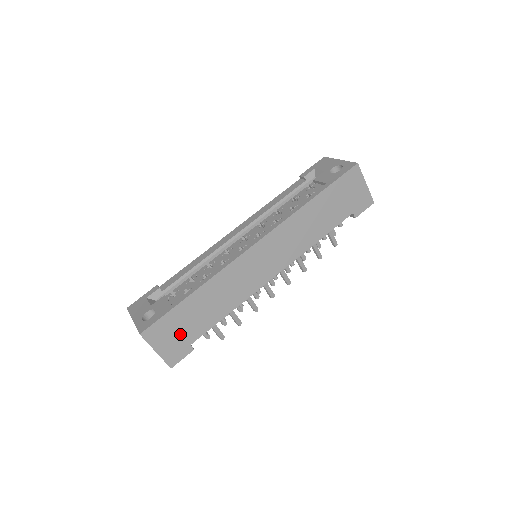
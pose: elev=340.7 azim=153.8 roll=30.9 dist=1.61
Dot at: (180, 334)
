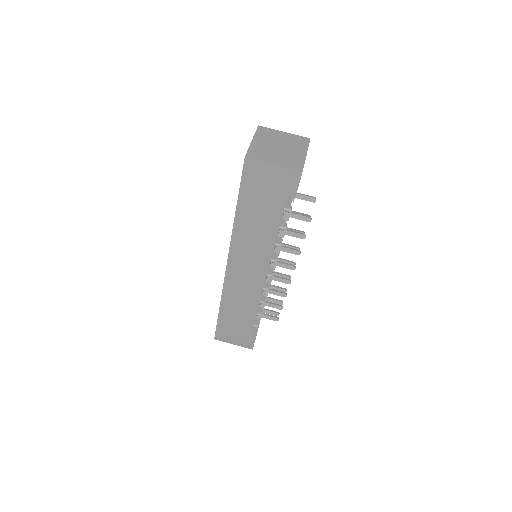
Dot at: (237, 332)
